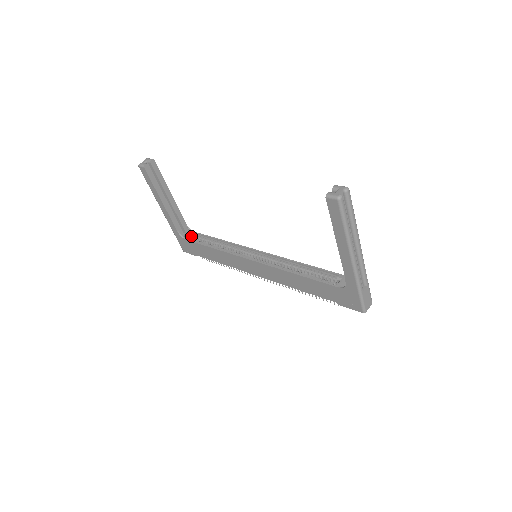
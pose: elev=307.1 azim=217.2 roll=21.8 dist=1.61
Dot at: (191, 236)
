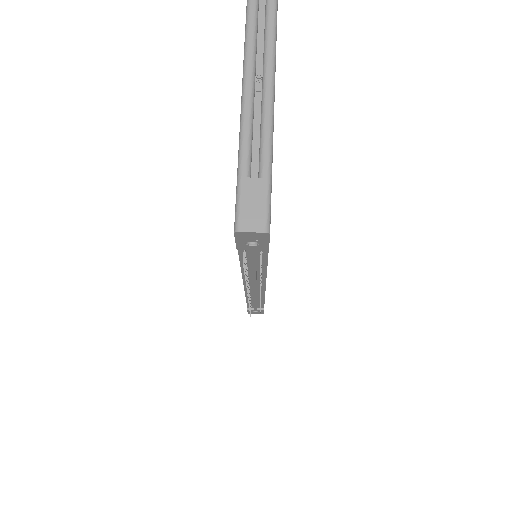
Dot at: occluded
